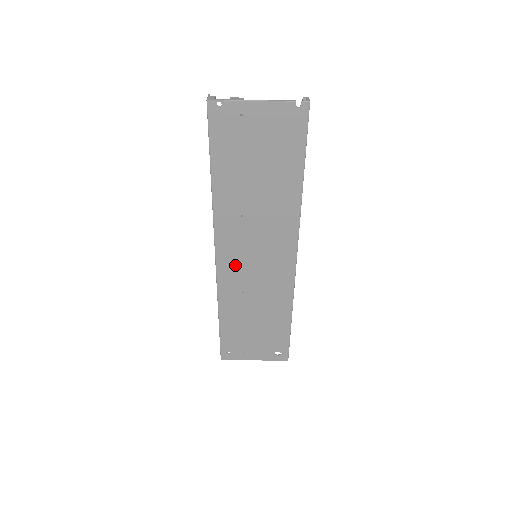
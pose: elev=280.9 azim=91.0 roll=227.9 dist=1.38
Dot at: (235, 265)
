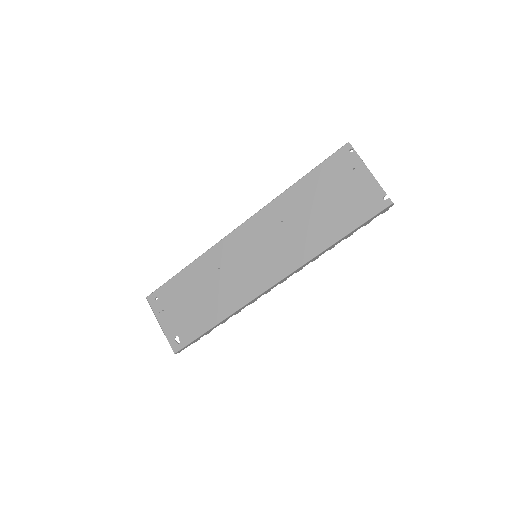
Dot at: (240, 245)
